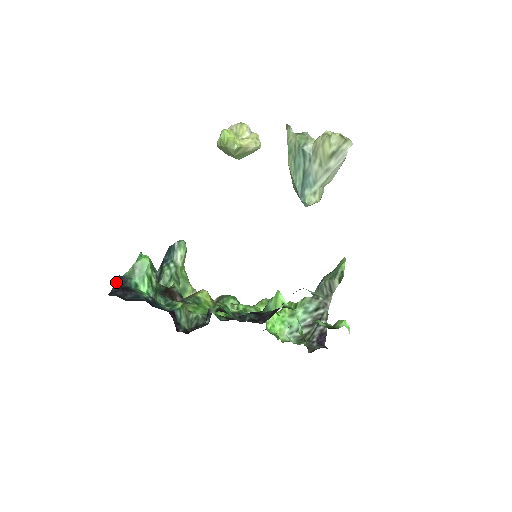
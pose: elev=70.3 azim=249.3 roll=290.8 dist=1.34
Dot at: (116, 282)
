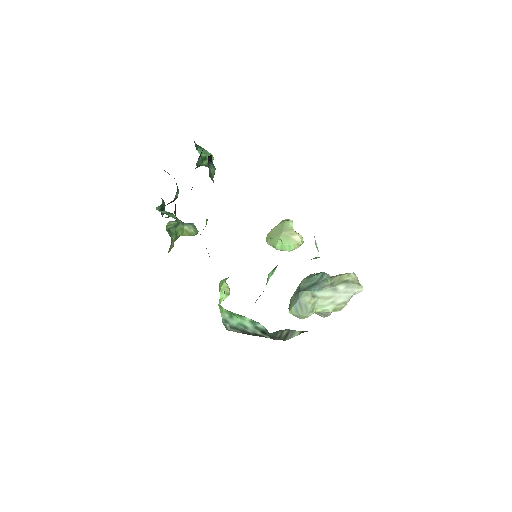
Dot at: occluded
